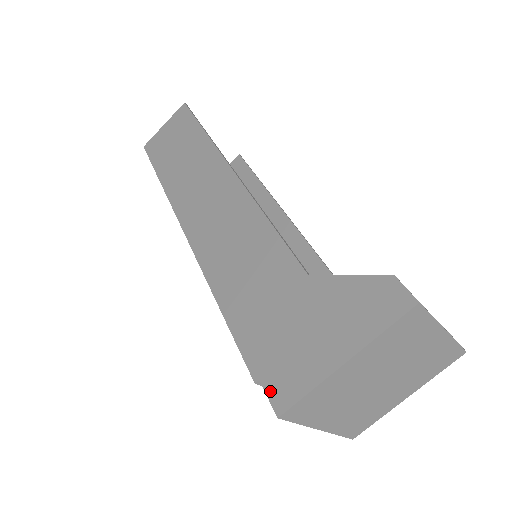
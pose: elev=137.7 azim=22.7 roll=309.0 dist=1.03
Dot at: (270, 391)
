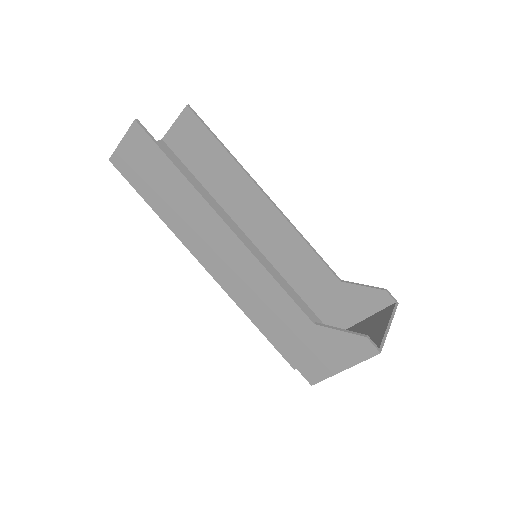
Dot at: (304, 375)
